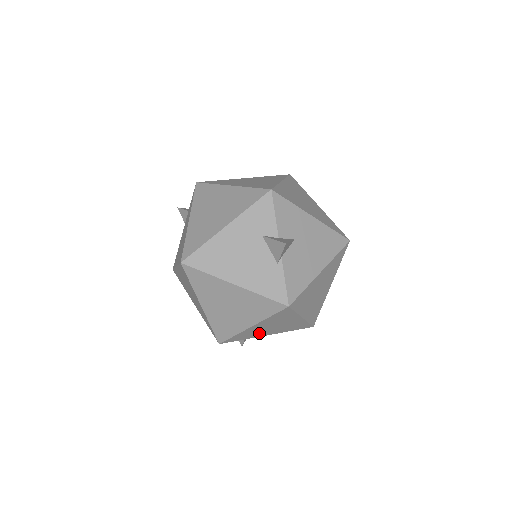
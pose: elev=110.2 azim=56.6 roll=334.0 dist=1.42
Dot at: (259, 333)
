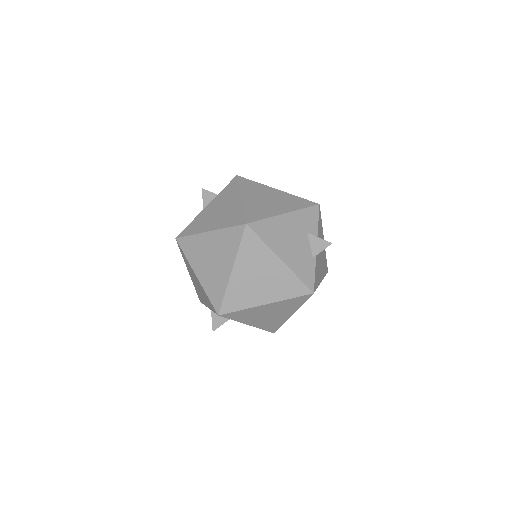
Dot at: (251, 318)
